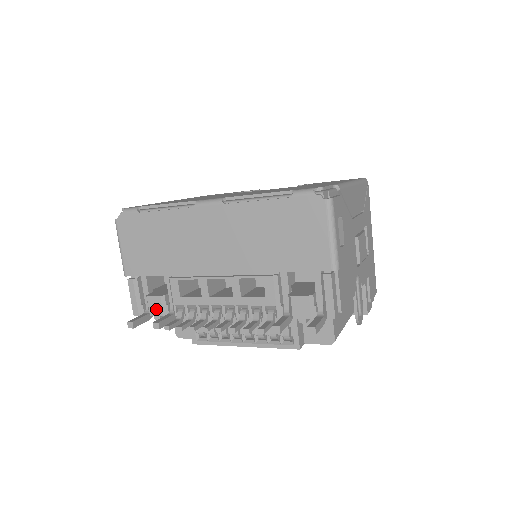
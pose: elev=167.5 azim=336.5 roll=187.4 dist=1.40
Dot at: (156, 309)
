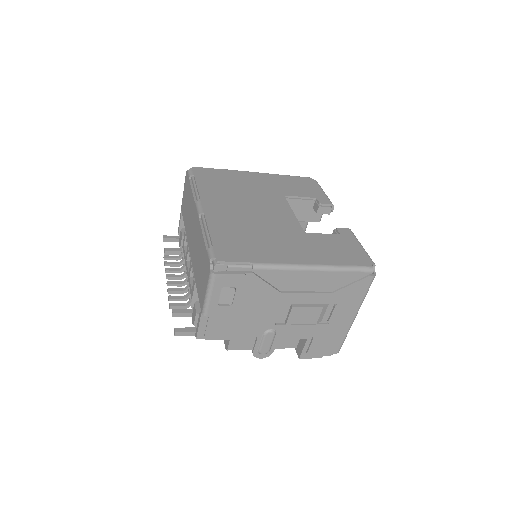
Dot at: (180, 240)
